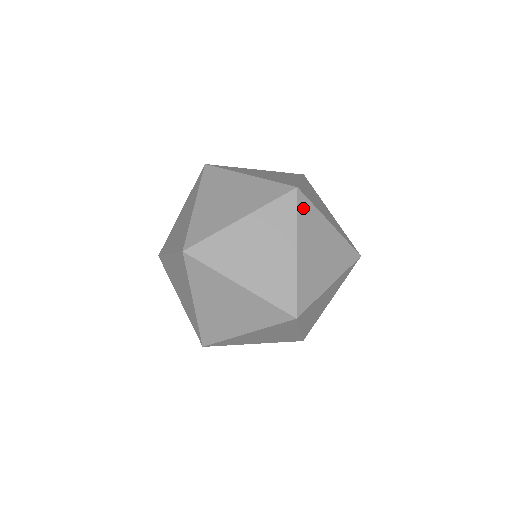
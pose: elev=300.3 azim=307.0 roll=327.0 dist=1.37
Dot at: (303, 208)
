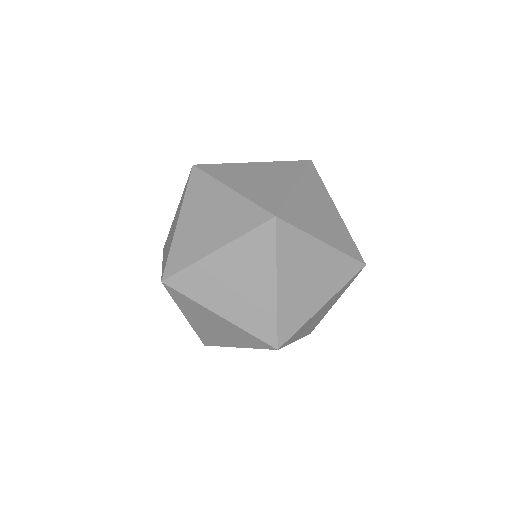
Dot at: (284, 237)
